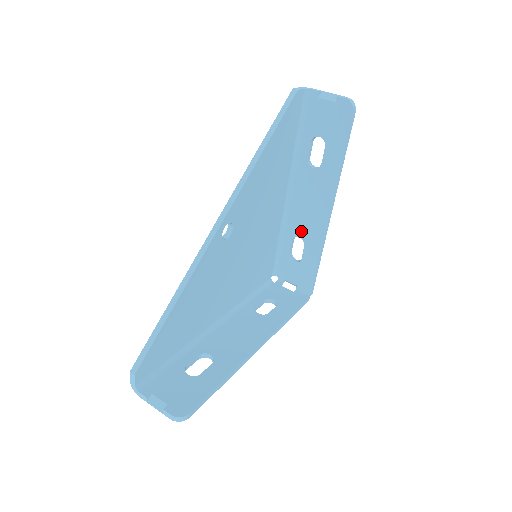
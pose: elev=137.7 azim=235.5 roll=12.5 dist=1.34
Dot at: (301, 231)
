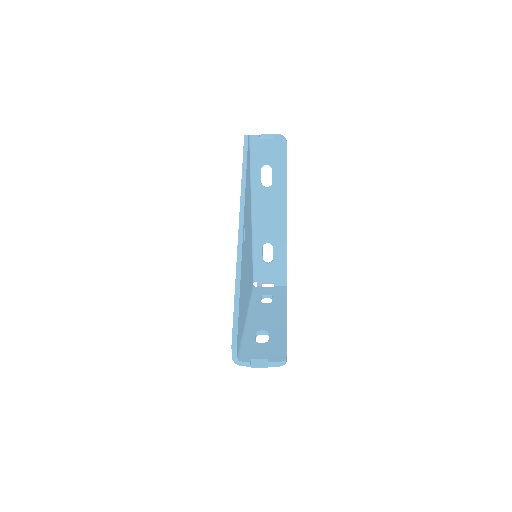
Dot at: (268, 237)
